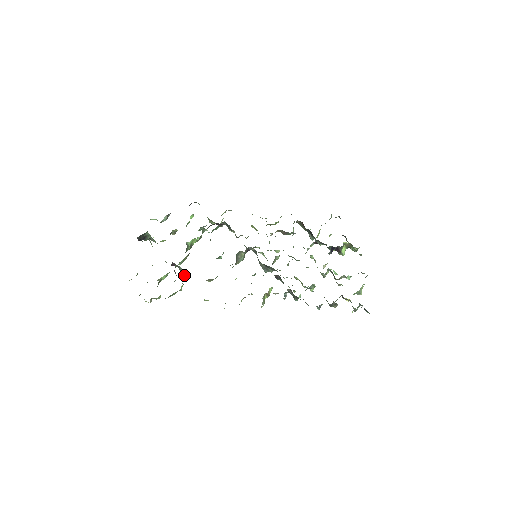
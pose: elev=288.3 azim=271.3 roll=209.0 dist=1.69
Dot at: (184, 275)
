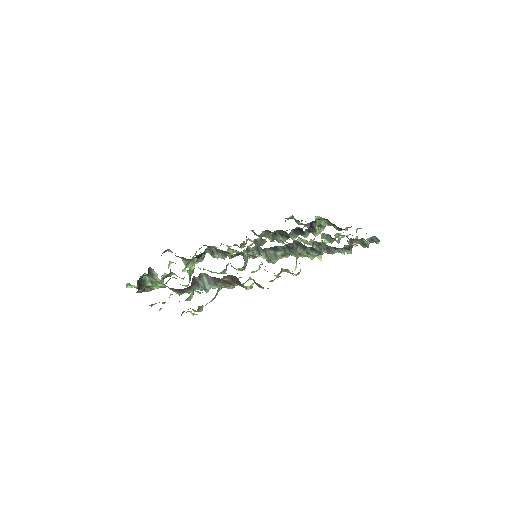
Dot at: (209, 287)
